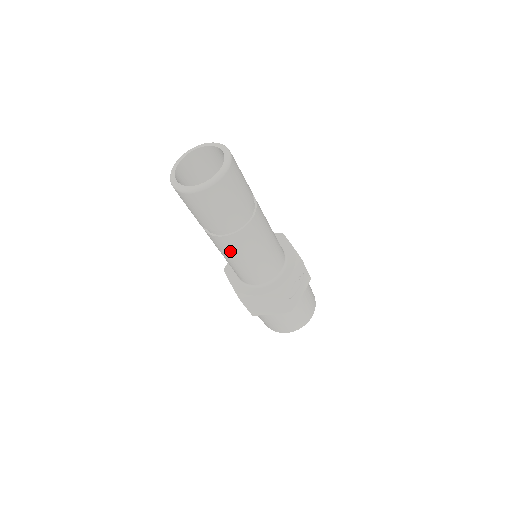
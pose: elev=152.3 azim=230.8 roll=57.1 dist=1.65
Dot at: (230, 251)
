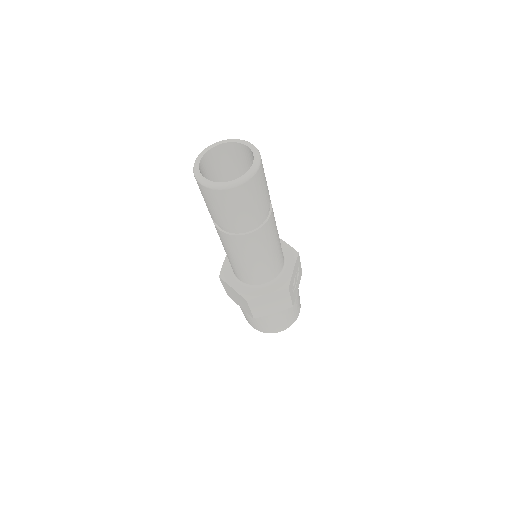
Dot at: (248, 250)
